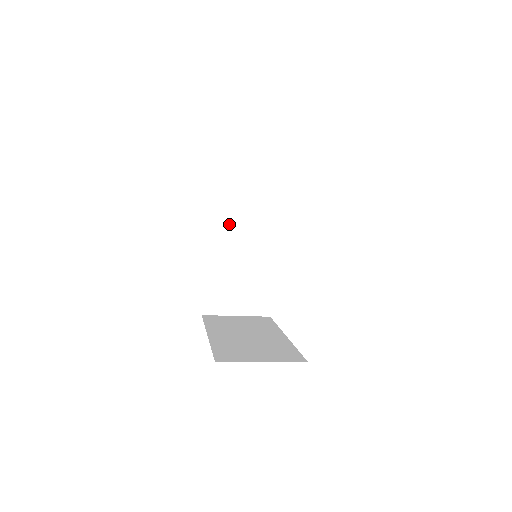
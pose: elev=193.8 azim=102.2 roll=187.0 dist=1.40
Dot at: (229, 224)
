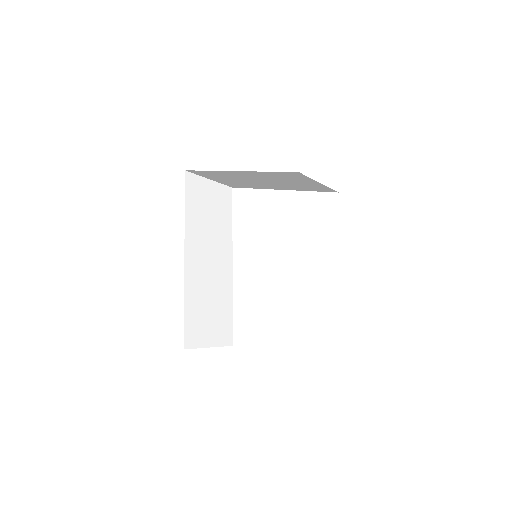
Dot at: (198, 249)
